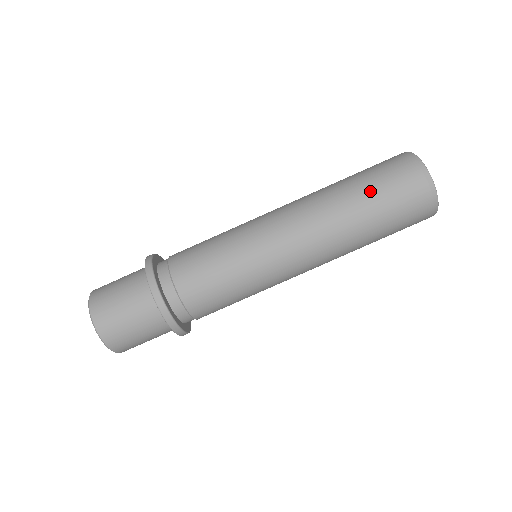
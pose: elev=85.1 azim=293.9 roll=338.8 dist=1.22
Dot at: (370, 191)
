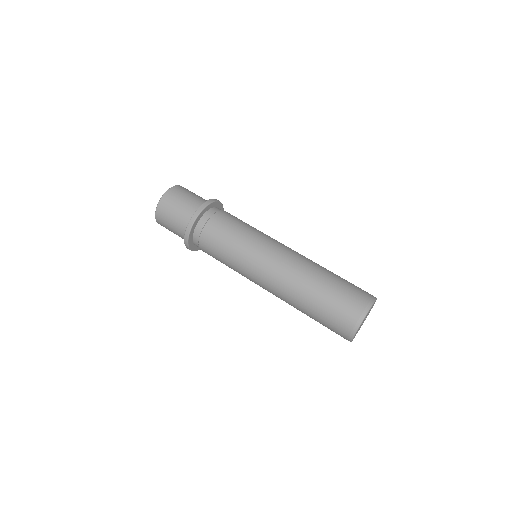
Dot at: (338, 278)
